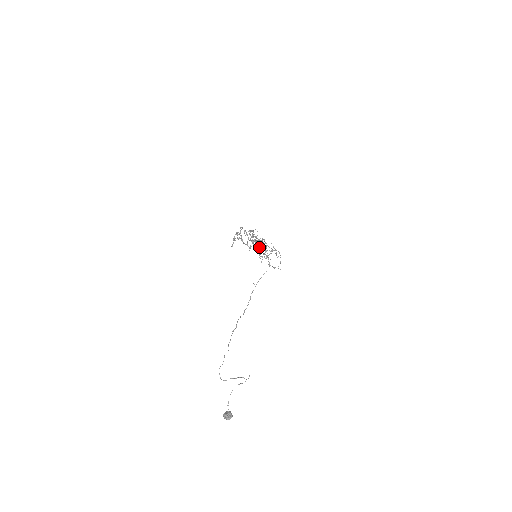
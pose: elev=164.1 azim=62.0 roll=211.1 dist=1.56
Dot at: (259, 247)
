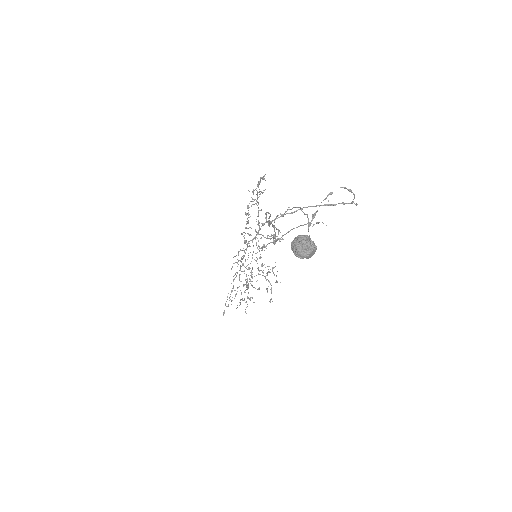
Dot at: occluded
